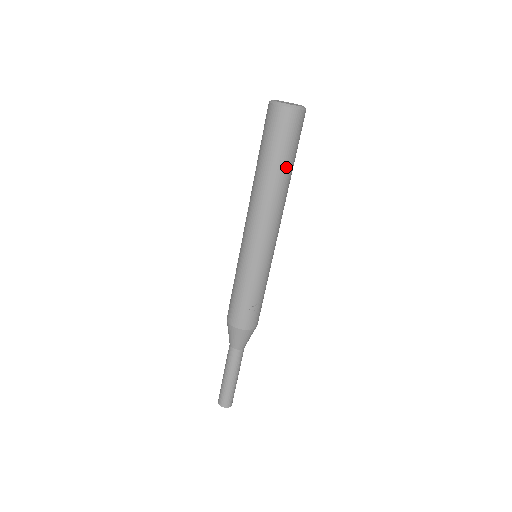
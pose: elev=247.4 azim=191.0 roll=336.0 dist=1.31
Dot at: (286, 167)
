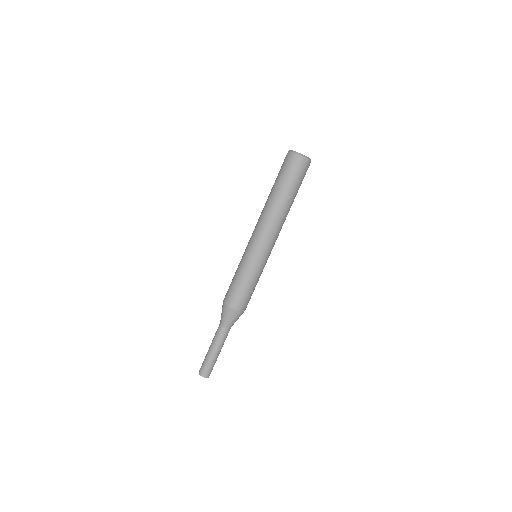
Dot at: (294, 196)
